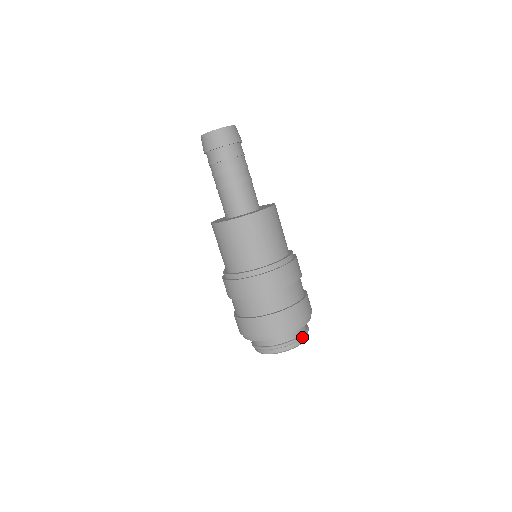
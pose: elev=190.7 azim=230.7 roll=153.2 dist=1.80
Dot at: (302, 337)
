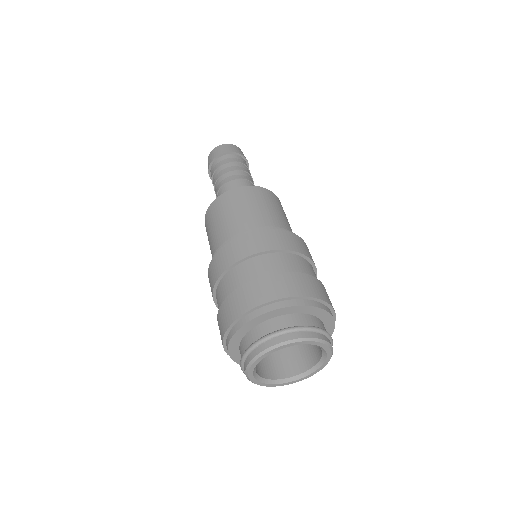
Dot at: (310, 328)
